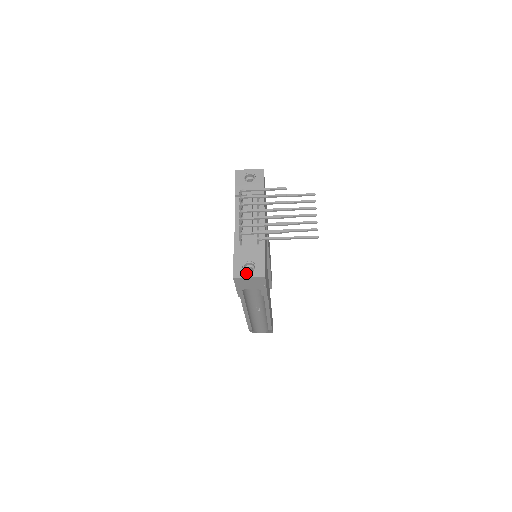
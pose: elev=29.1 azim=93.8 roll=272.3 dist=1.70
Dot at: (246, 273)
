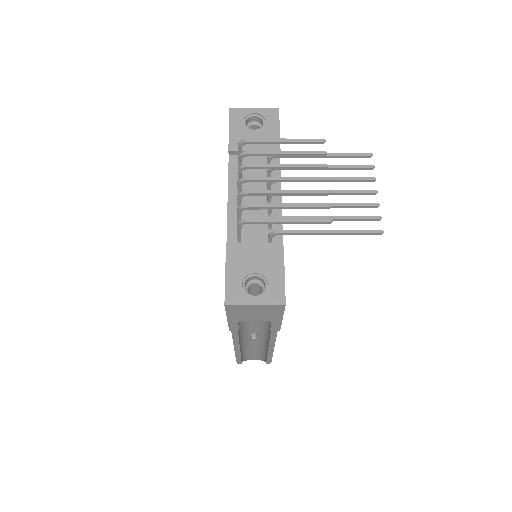
Dot at: (249, 296)
